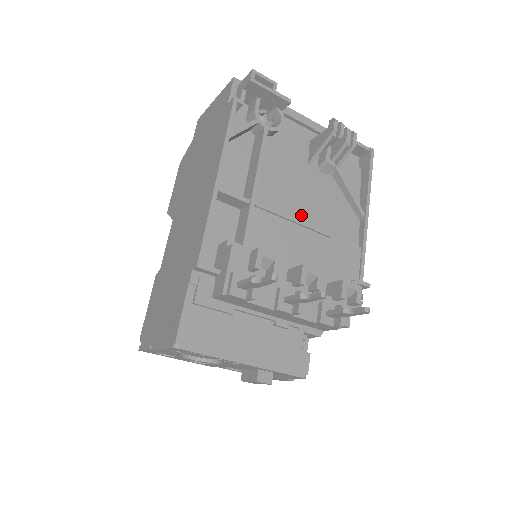
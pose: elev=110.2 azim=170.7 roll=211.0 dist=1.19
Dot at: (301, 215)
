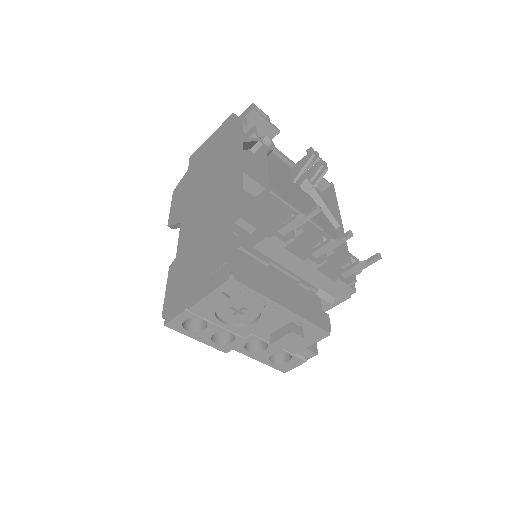
Dot at: occluded
